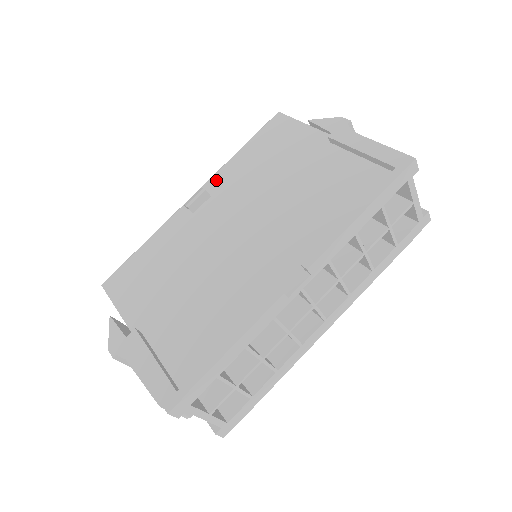
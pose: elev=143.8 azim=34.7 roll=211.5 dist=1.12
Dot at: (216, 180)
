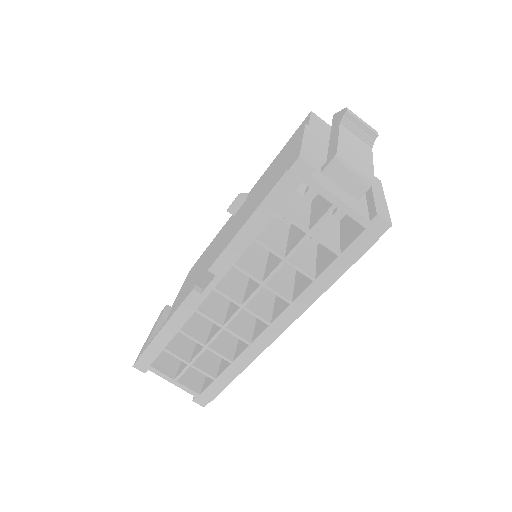
Dot at: (255, 185)
